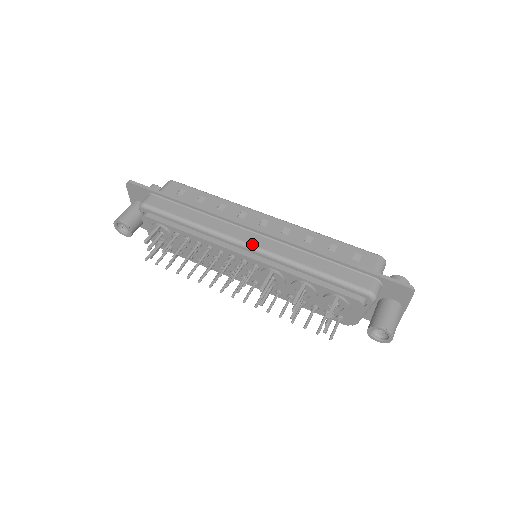
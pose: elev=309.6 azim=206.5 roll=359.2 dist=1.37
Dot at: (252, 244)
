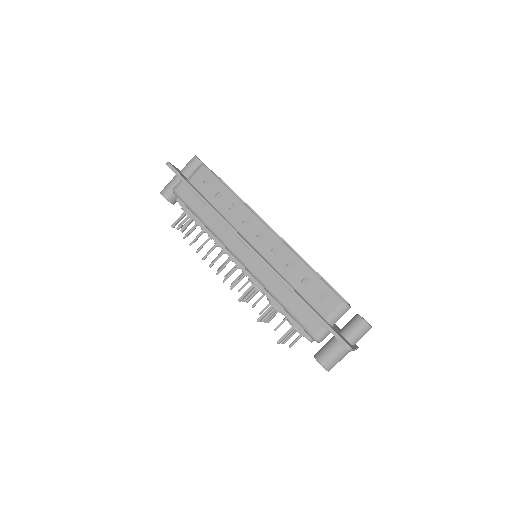
Dot at: (241, 259)
